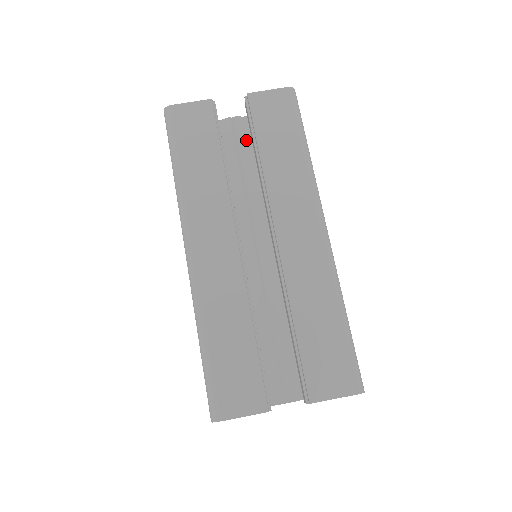
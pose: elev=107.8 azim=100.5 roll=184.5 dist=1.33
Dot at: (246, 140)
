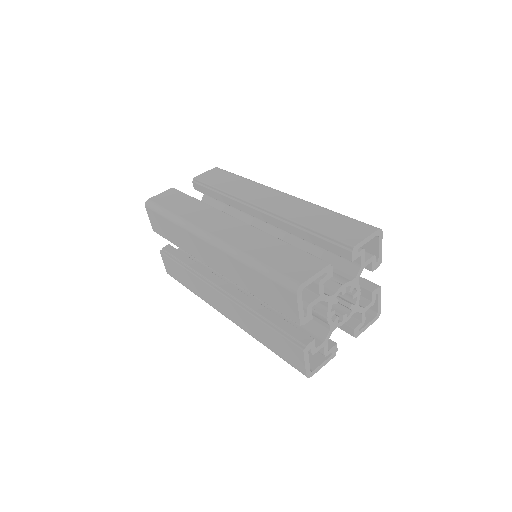
Dot at: occluded
